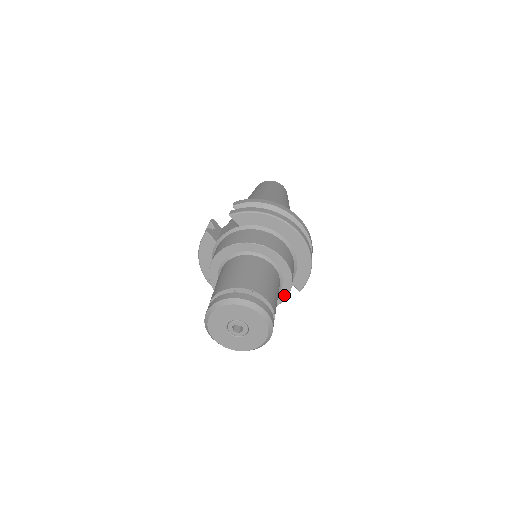
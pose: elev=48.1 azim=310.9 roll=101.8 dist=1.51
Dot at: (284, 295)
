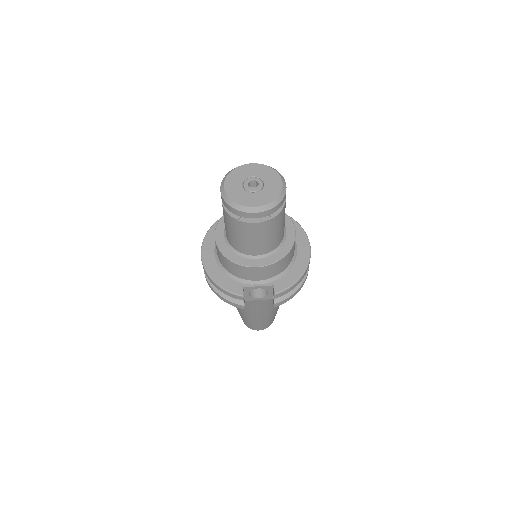
Dot at: (273, 260)
